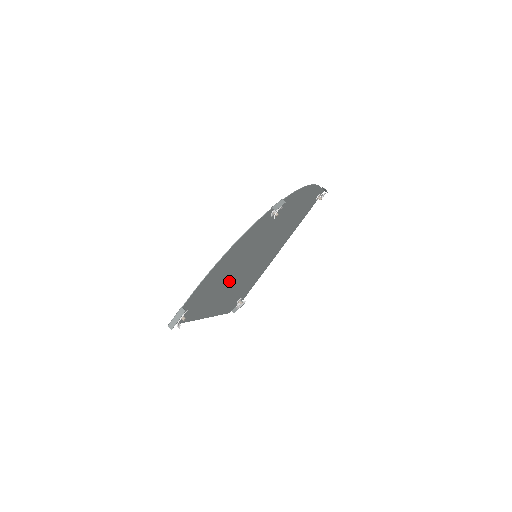
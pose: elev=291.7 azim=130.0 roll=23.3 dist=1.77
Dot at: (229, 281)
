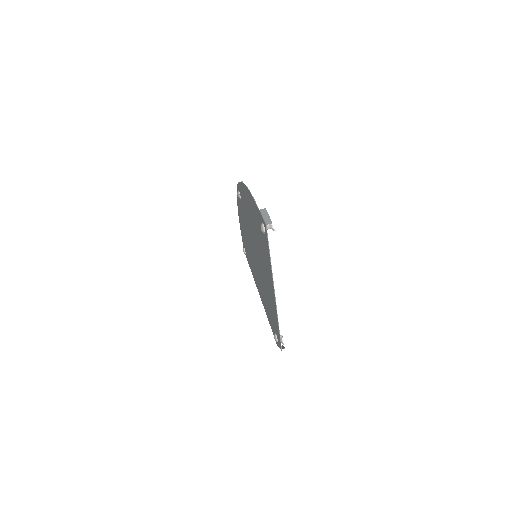
Dot at: (261, 258)
